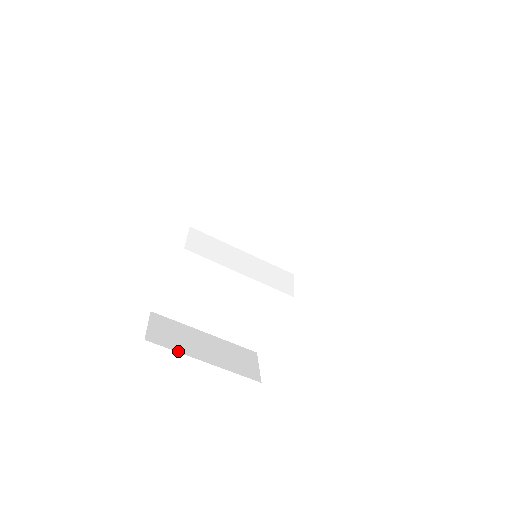
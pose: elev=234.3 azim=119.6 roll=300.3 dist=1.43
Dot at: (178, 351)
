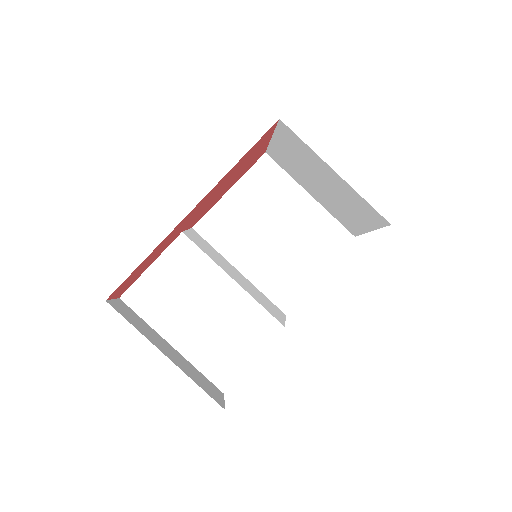
Dot at: (138, 330)
